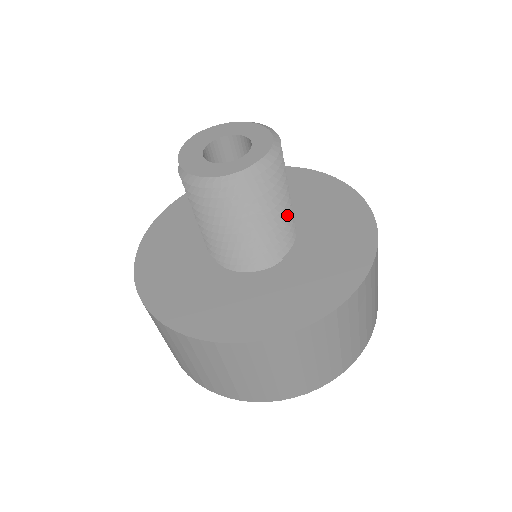
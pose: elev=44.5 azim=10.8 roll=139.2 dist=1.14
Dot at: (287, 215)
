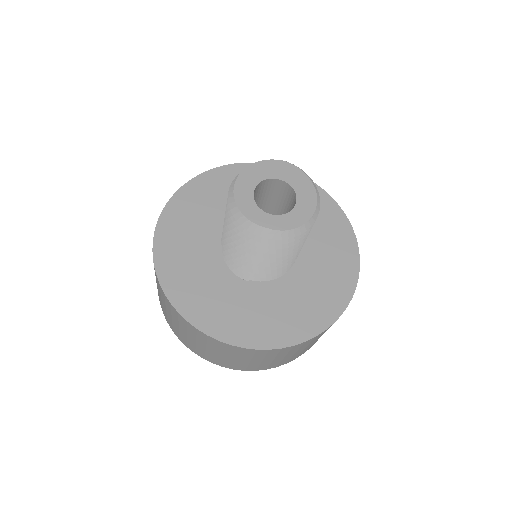
Dot at: (275, 266)
